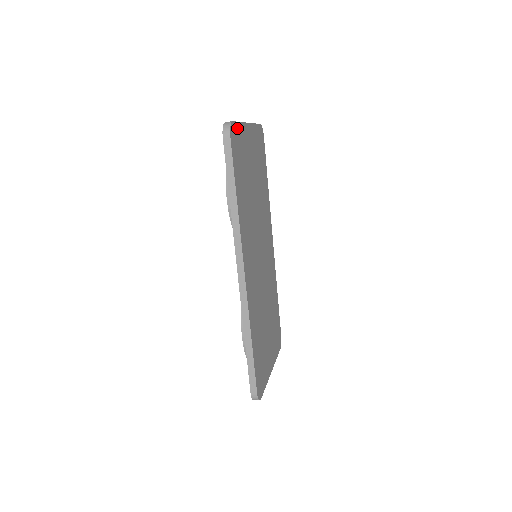
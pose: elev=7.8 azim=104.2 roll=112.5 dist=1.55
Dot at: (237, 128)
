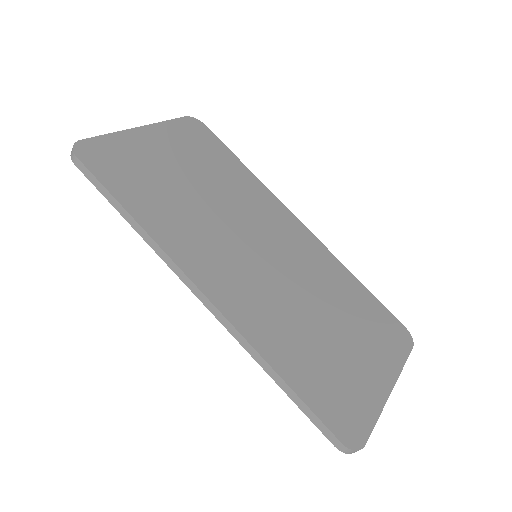
Dot at: (100, 142)
